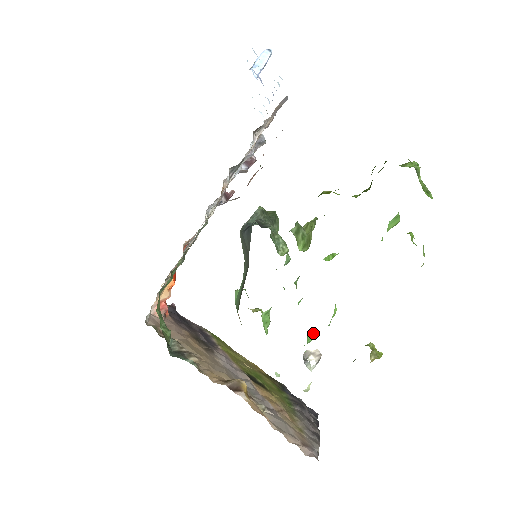
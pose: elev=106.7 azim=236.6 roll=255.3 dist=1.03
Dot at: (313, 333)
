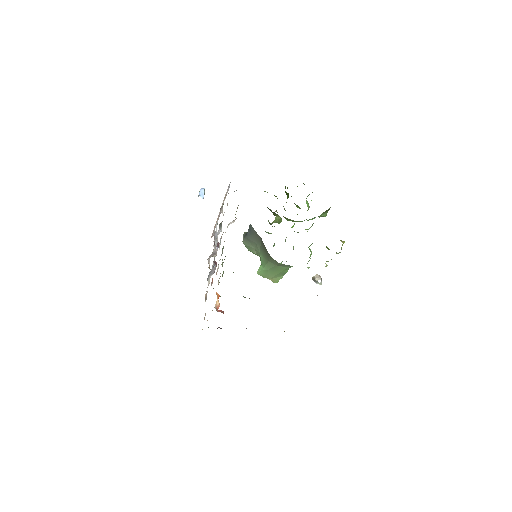
Dot at: (310, 249)
